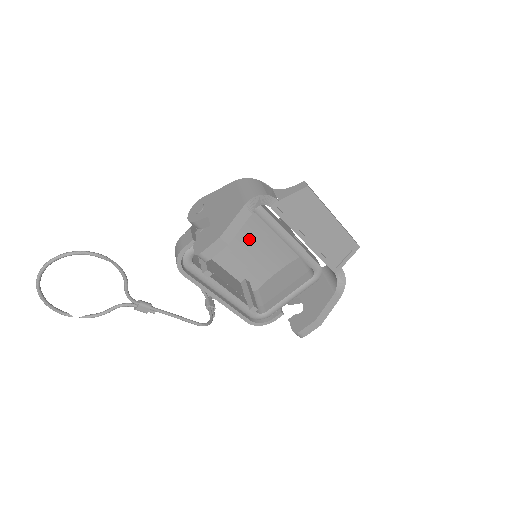
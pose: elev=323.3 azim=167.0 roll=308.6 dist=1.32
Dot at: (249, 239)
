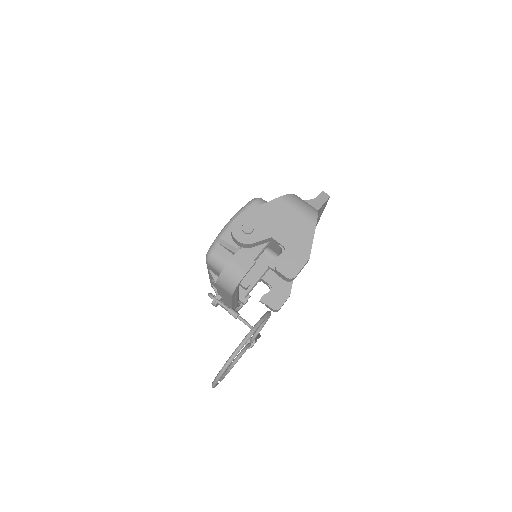
Dot at: occluded
